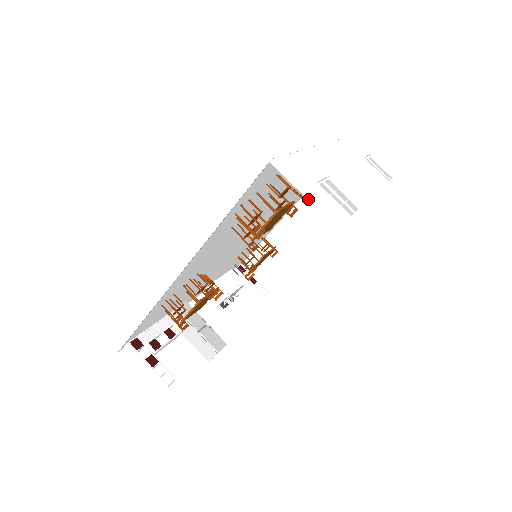
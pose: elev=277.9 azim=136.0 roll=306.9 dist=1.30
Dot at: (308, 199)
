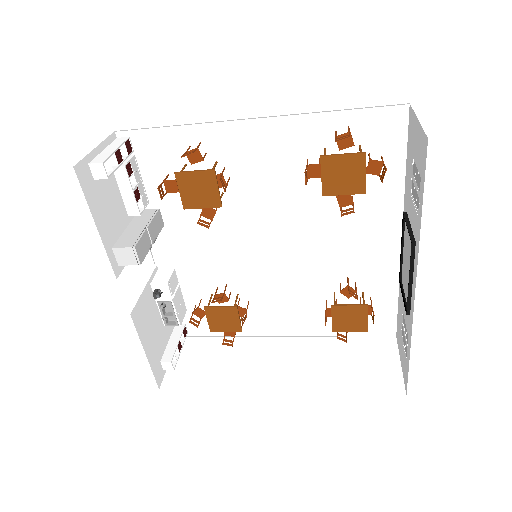
Dot at: (418, 118)
